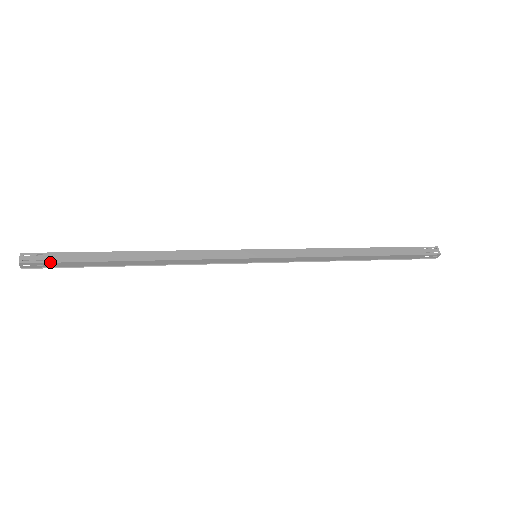
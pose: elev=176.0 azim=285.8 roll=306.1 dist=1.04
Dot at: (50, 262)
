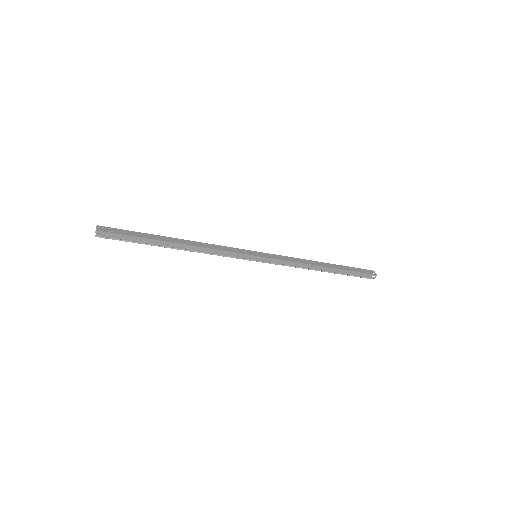
Dot at: (118, 233)
